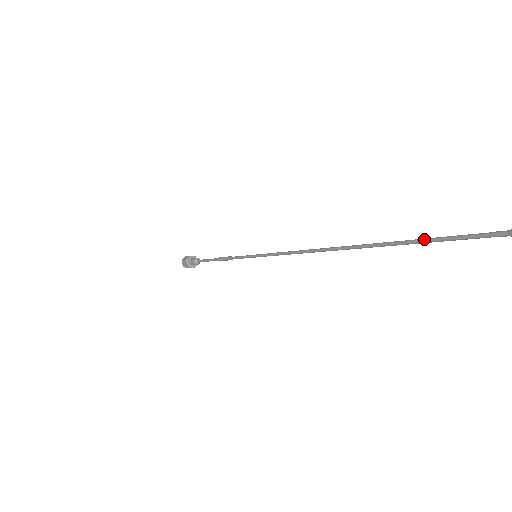
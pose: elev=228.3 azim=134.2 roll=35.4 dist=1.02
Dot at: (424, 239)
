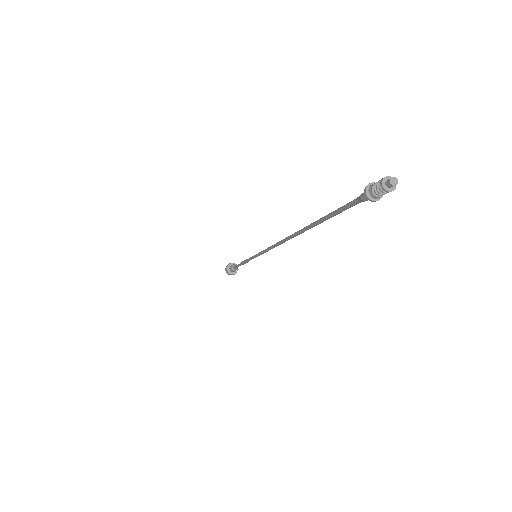
Dot at: (322, 217)
